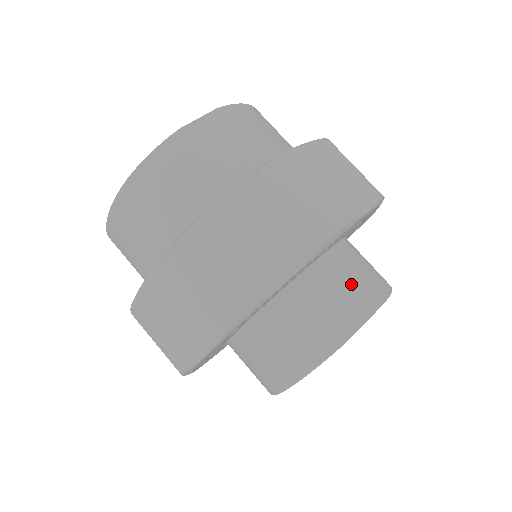
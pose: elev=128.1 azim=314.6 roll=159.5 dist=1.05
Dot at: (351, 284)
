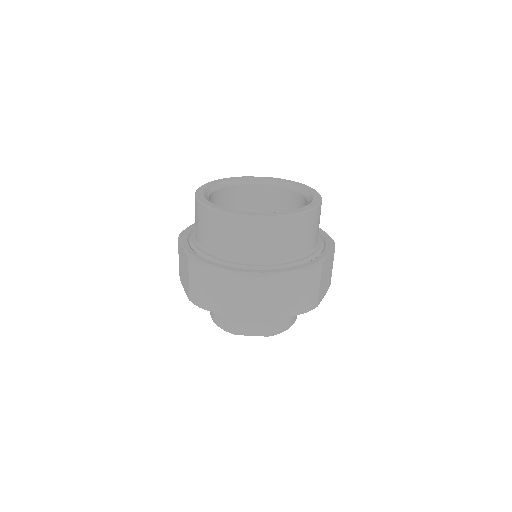
Dot at: (262, 321)
